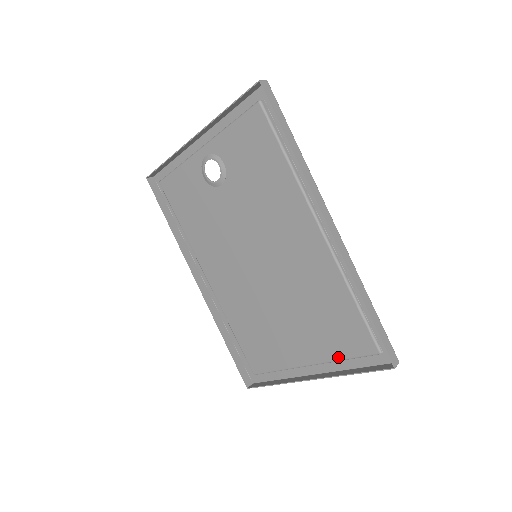
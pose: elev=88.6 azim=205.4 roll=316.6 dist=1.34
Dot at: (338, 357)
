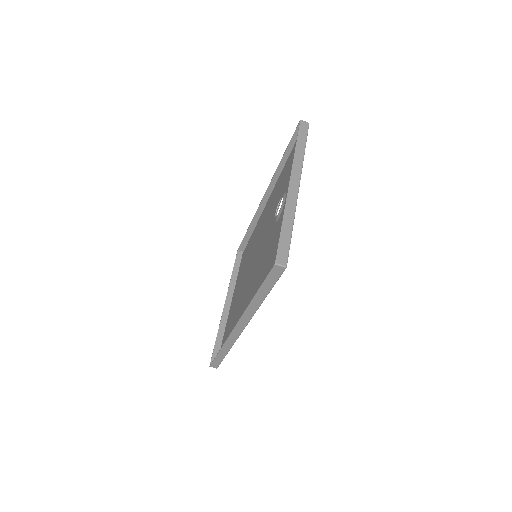
Dot at: (226, 325)
